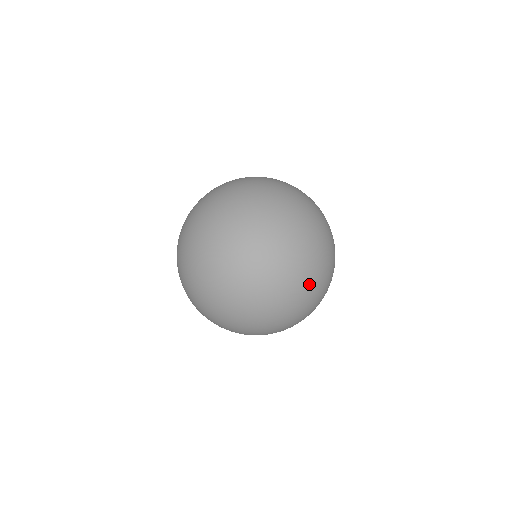
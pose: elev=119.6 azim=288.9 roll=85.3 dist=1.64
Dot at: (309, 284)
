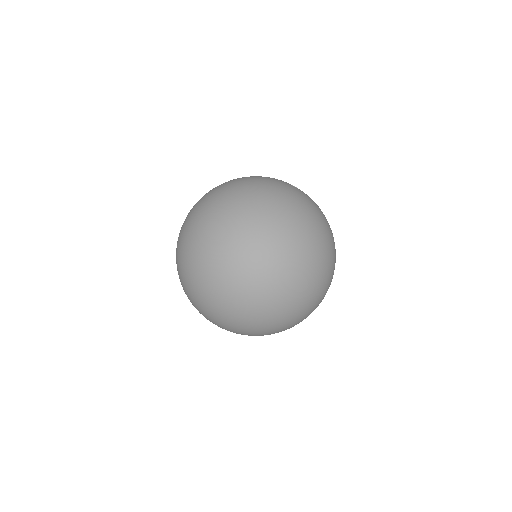
Dot at: (235, 329)
